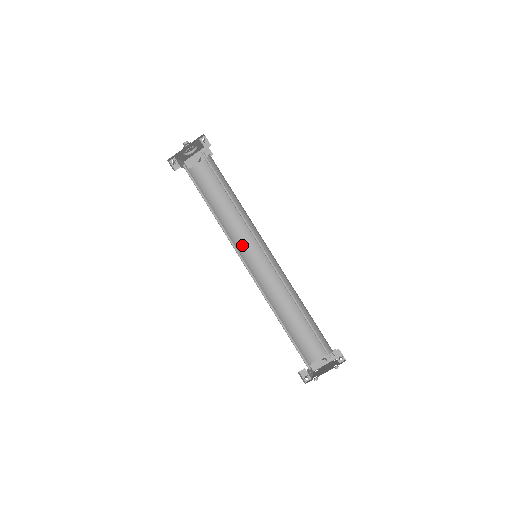
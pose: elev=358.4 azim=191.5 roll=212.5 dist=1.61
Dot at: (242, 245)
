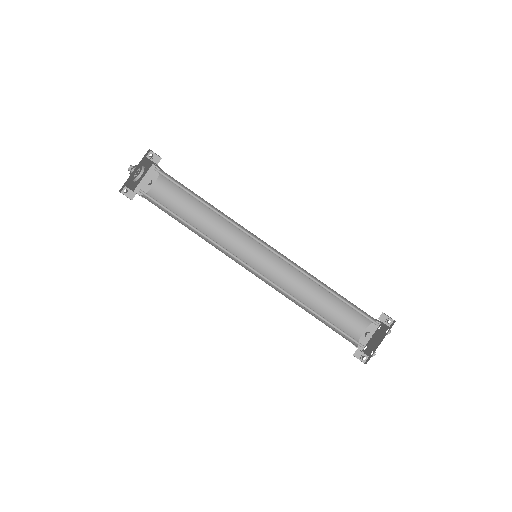
Dot at: (234, 253)
